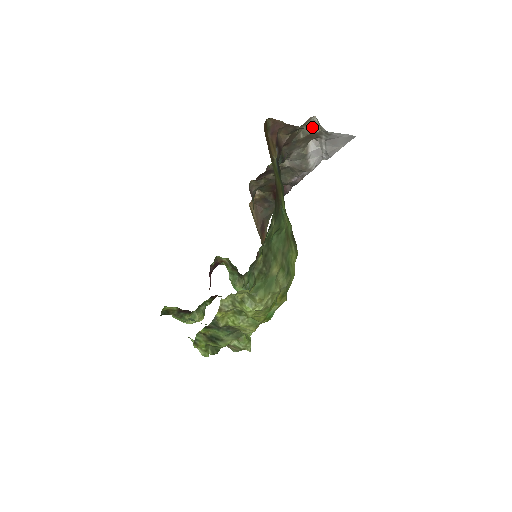
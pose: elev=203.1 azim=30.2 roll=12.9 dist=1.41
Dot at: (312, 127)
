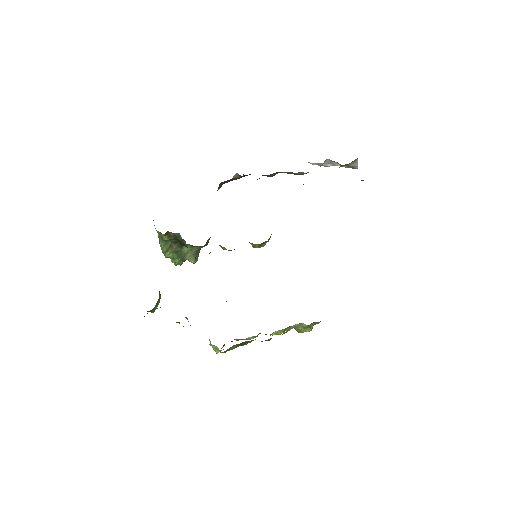
Dot at: occluded
